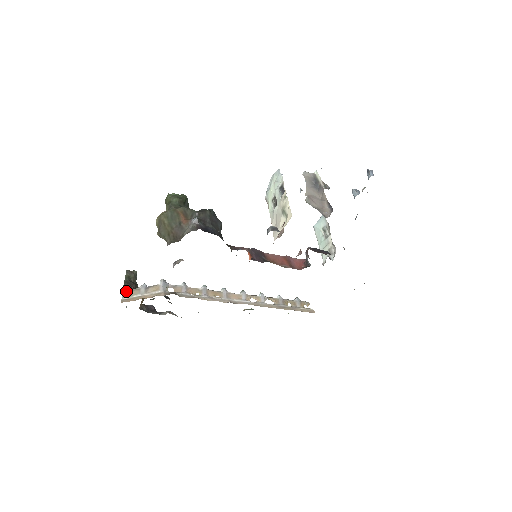
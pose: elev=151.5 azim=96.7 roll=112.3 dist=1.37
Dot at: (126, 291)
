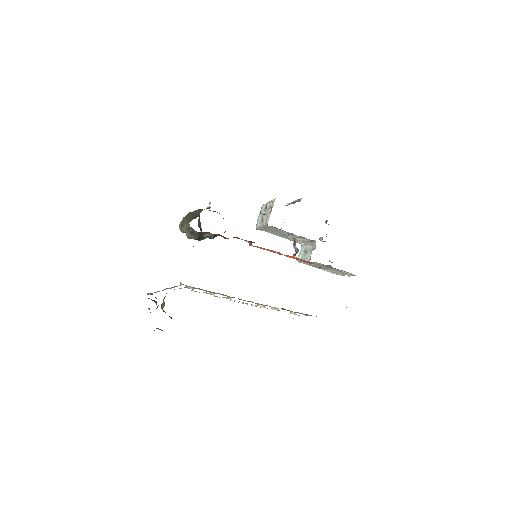
Dot at: (150, 293)
